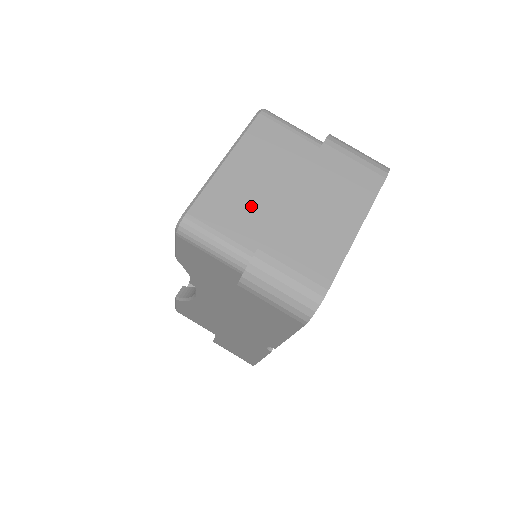
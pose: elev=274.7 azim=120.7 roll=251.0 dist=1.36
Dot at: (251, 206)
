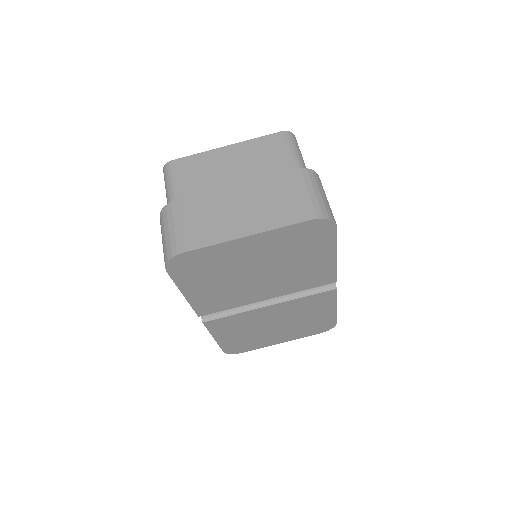
Dot at: (209, 179)
